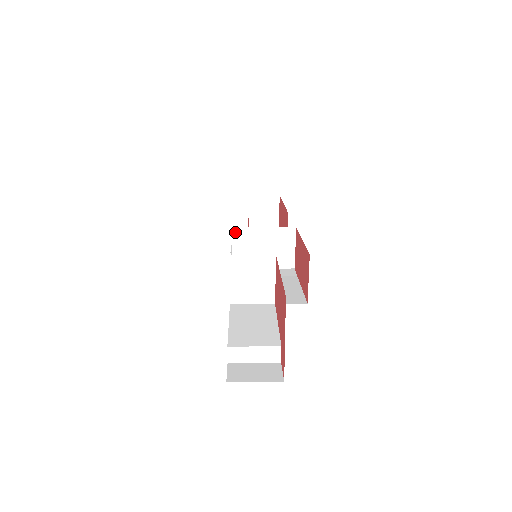
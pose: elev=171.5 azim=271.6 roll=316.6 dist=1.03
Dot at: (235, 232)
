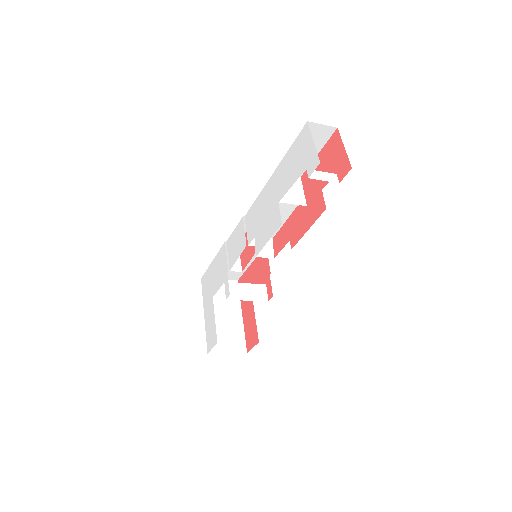
Dot at: occluded
